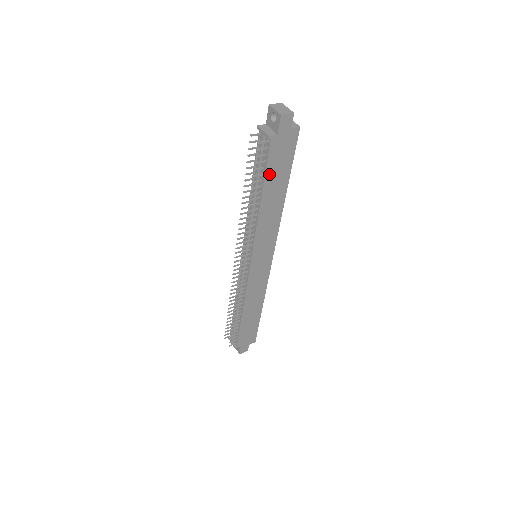
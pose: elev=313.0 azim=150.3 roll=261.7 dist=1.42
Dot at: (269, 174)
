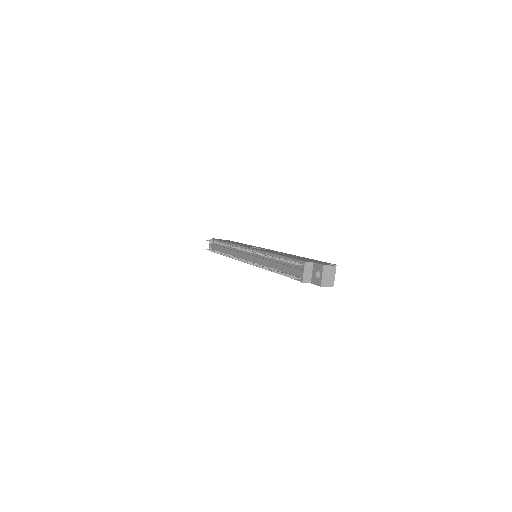
Dot at: occluded
